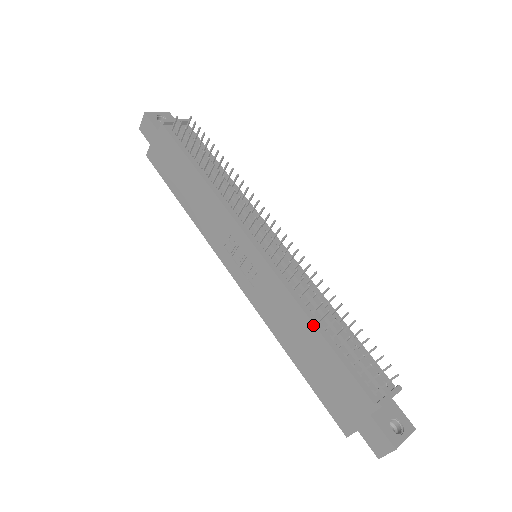
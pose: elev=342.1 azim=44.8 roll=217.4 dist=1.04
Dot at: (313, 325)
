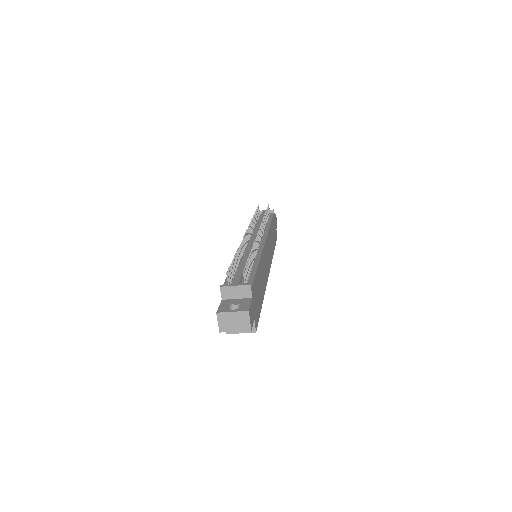
Dot at: occluded
